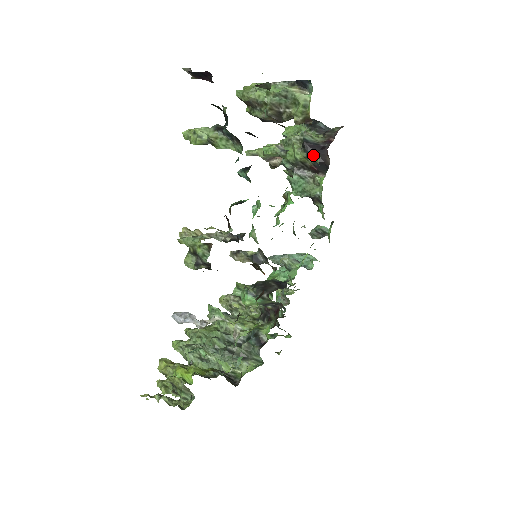
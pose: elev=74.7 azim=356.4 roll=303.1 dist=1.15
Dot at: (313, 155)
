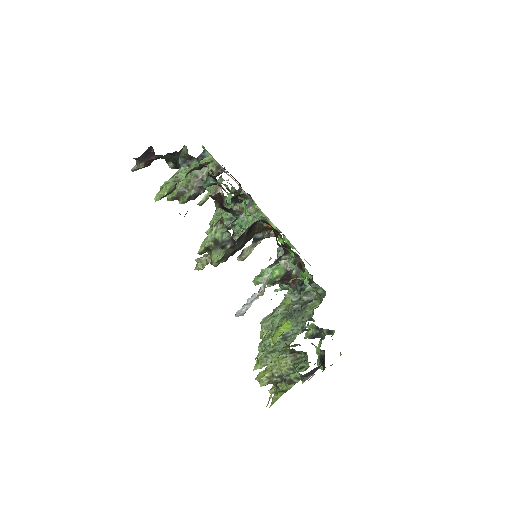
Dot at: (237, 201)
